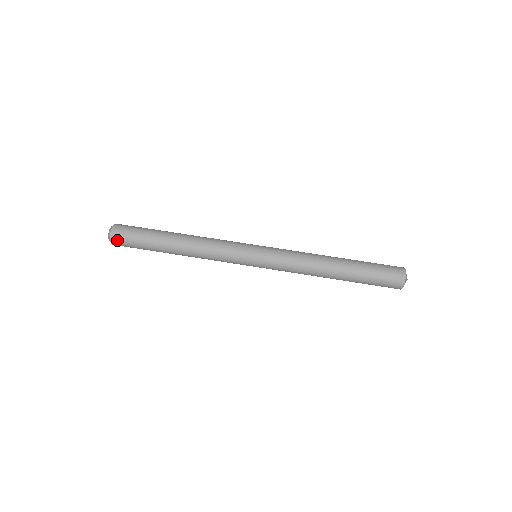
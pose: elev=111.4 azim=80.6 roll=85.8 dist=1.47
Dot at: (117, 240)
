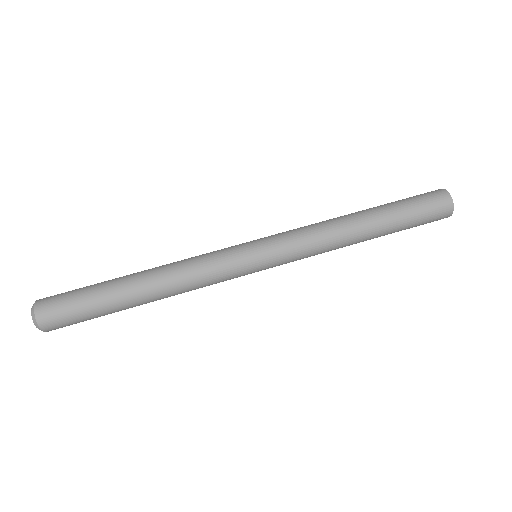
Dot at: (50, 323)
